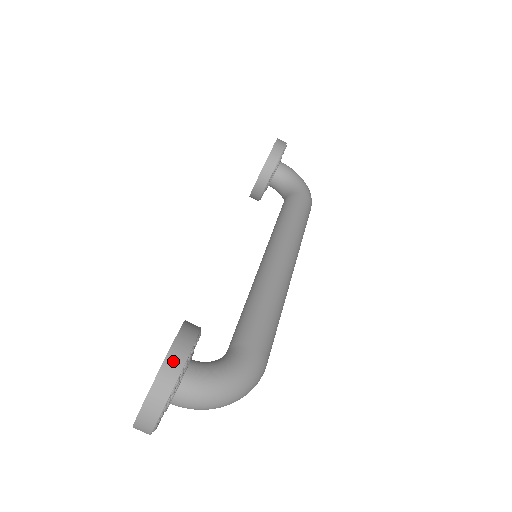
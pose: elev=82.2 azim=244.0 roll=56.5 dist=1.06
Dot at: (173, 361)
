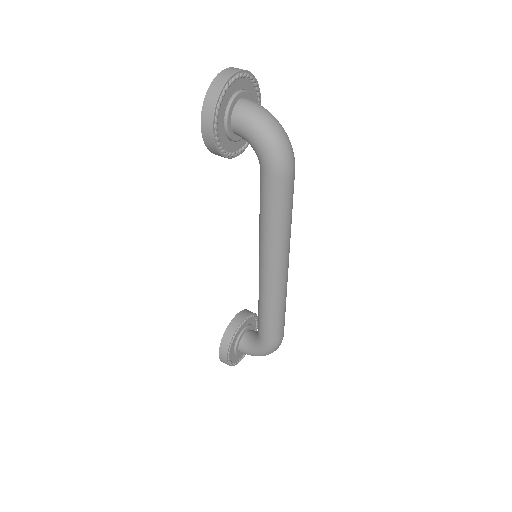
Dot at: occluded
